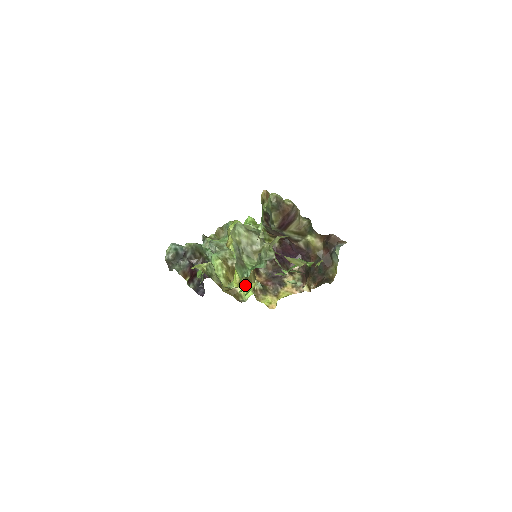
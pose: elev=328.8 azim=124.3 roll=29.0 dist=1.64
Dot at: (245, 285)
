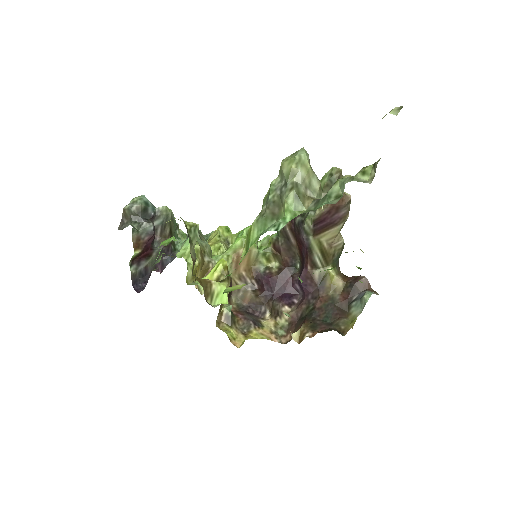
Dot at: (225, 284)
